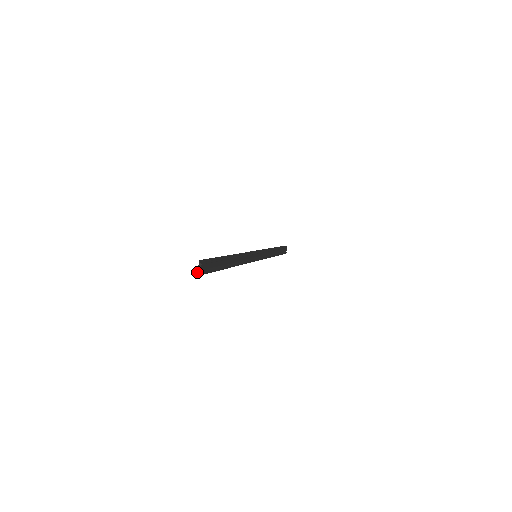
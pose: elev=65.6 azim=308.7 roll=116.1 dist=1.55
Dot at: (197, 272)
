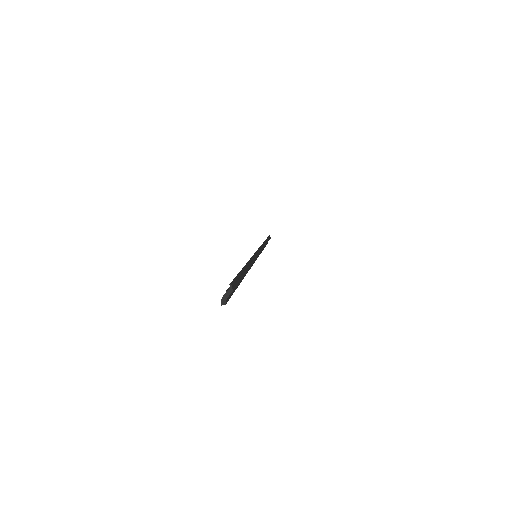
Dot at: (222, 300)
